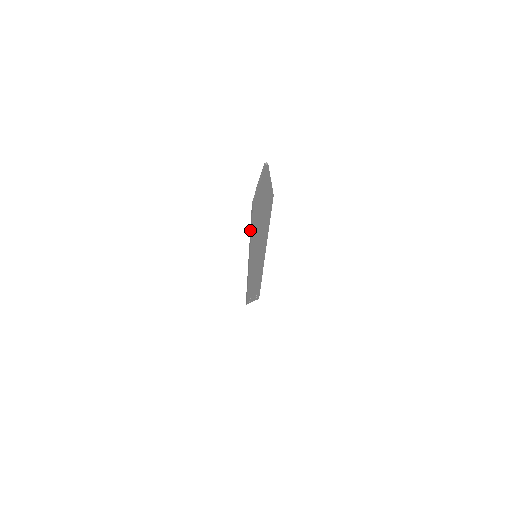
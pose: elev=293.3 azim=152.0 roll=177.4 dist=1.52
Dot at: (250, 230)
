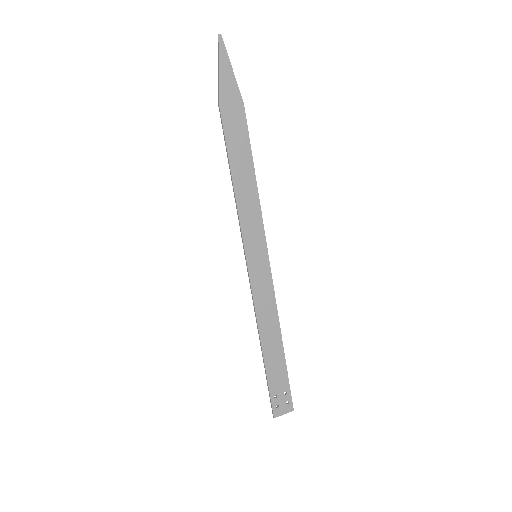
Dot at: (230, 172)
